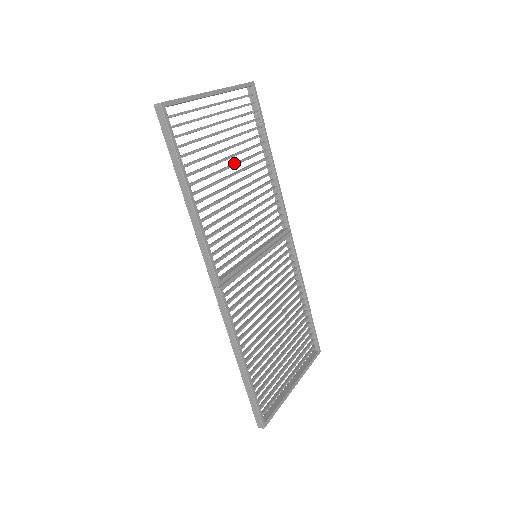
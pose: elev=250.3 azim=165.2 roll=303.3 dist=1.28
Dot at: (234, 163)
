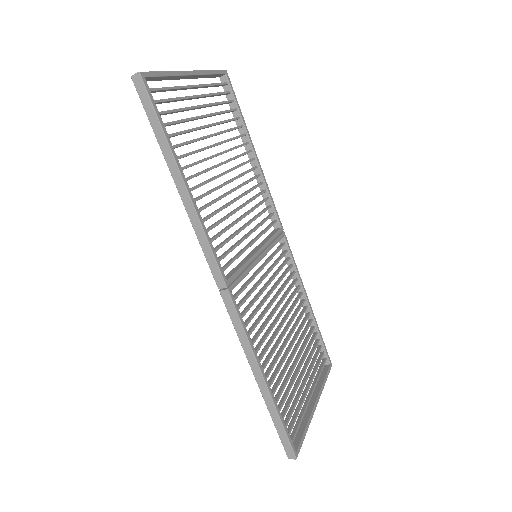
Dot at: (220, 152)
